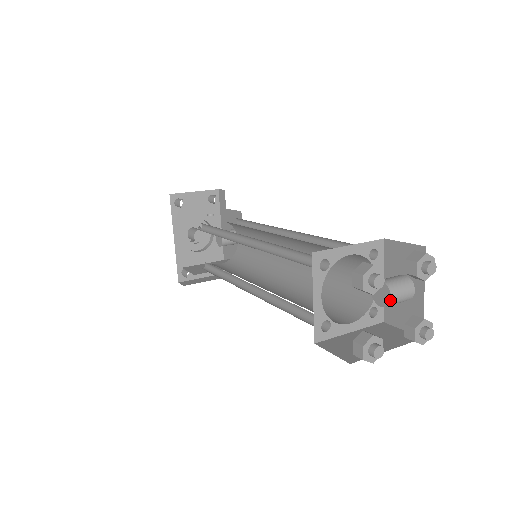
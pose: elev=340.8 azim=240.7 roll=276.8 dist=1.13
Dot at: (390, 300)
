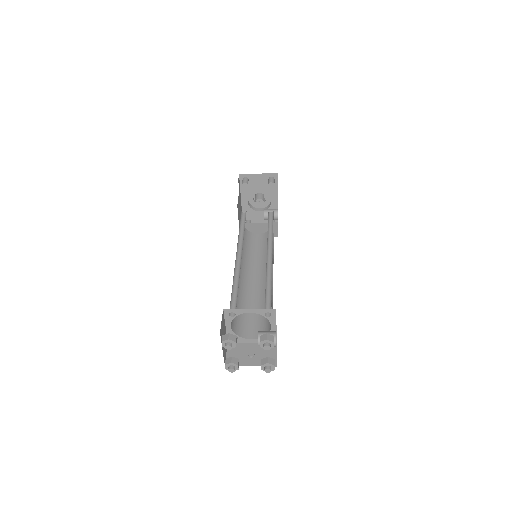
Dot at: (258, 345)
